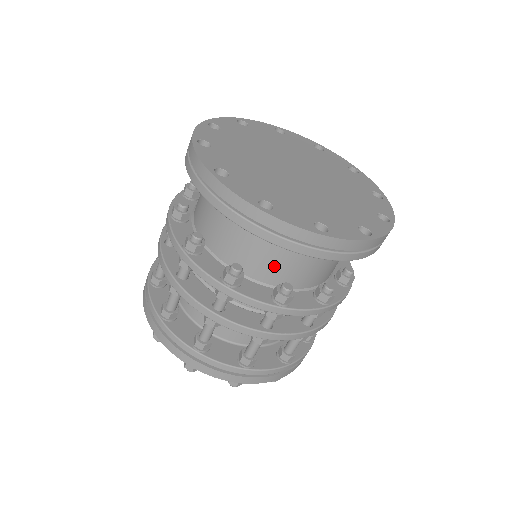
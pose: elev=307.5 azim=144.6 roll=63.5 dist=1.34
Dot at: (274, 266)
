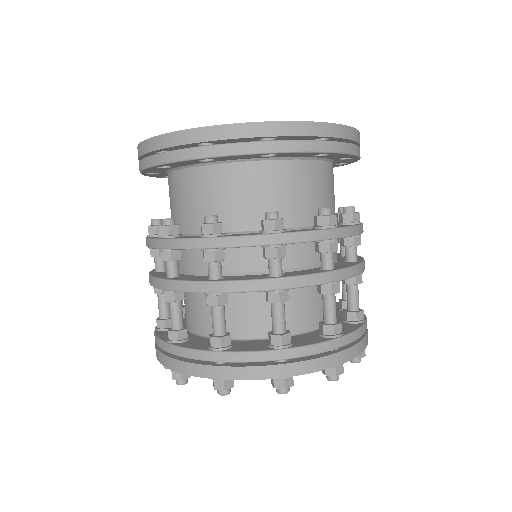
Dot at: (251, 204)
